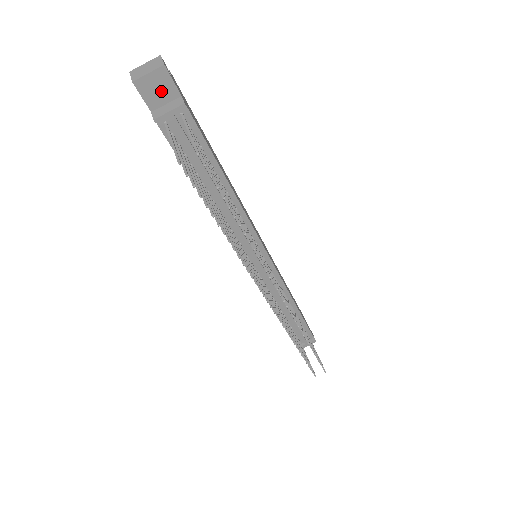
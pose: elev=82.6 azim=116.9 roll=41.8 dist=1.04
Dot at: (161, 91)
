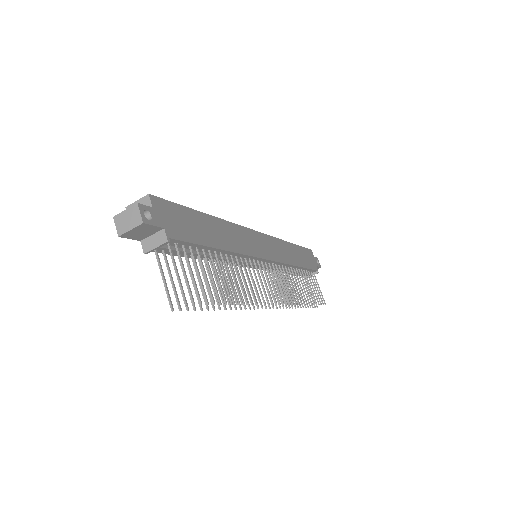
Dot at: (145, 232)
